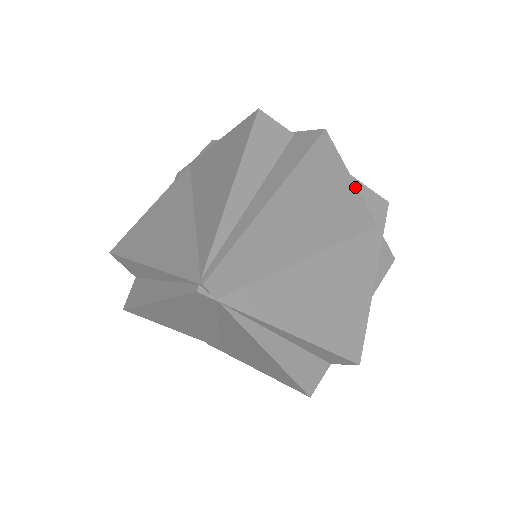
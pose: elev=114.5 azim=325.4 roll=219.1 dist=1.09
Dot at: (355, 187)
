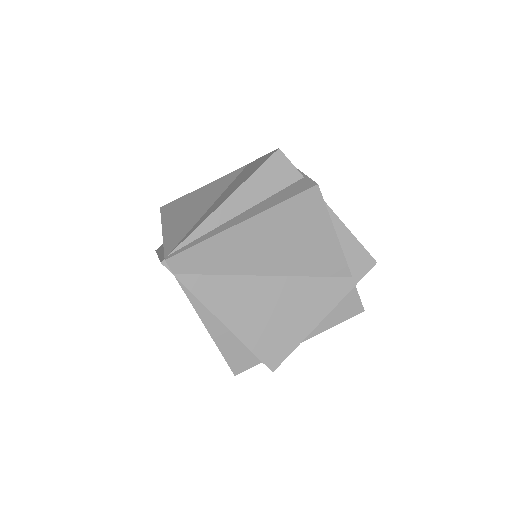
Dot at: (336, 238)
